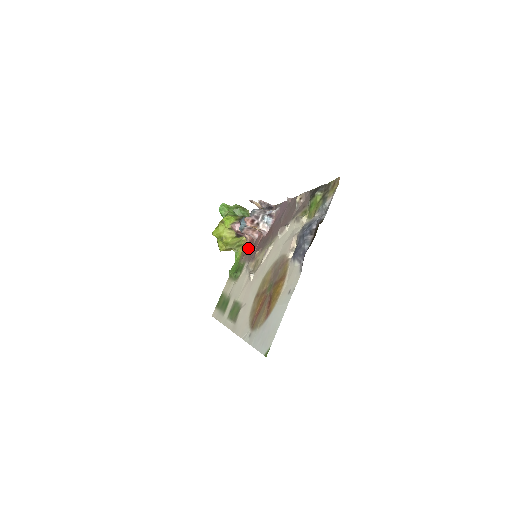
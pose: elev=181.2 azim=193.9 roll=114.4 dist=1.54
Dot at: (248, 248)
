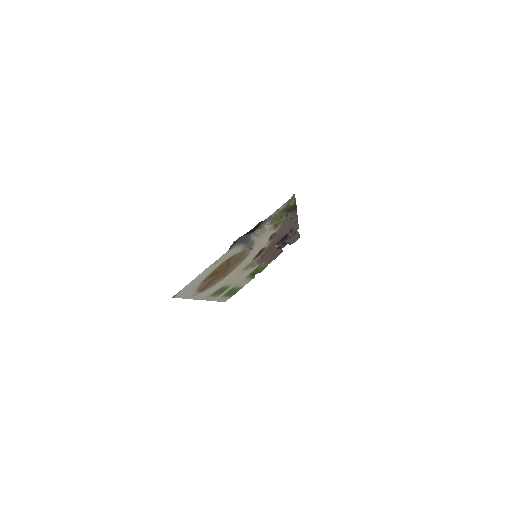
Dot at: occluded
